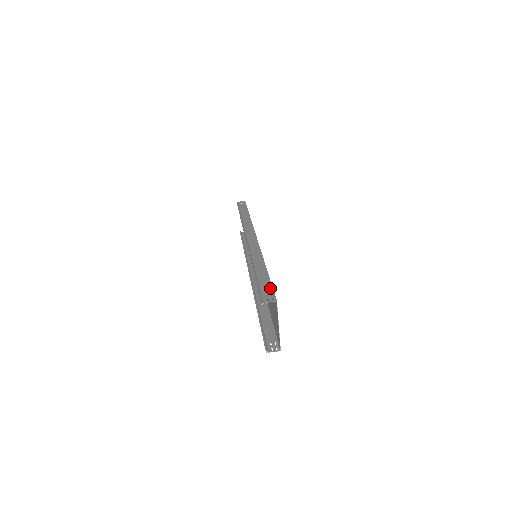
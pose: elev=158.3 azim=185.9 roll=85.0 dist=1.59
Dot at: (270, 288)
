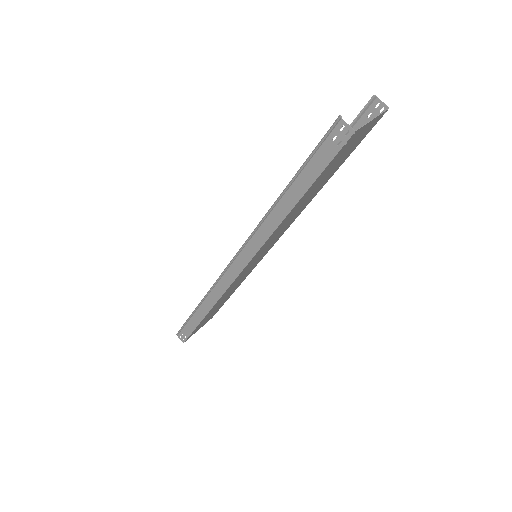
Dot at: occluded
